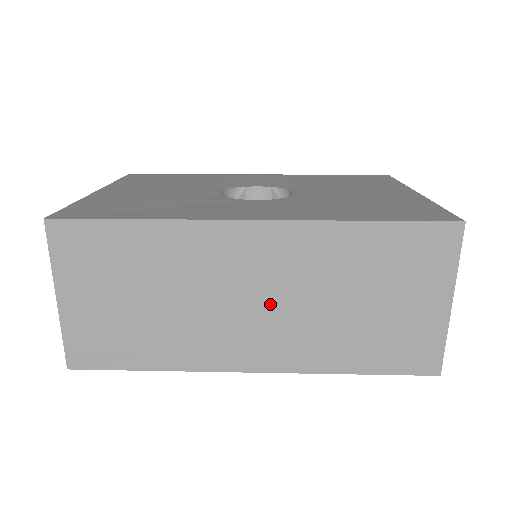
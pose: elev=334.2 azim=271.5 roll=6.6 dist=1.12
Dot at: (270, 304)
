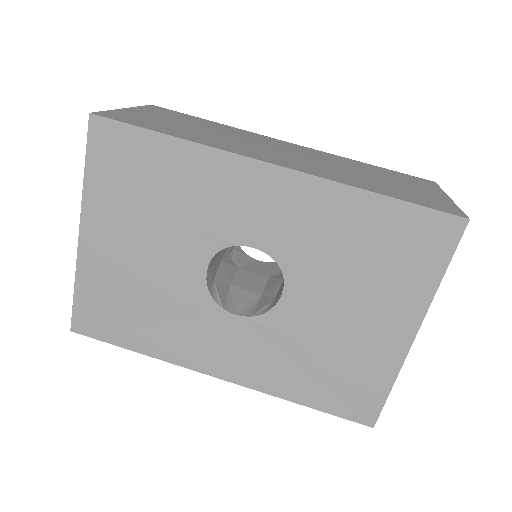
Dot at: occluded
